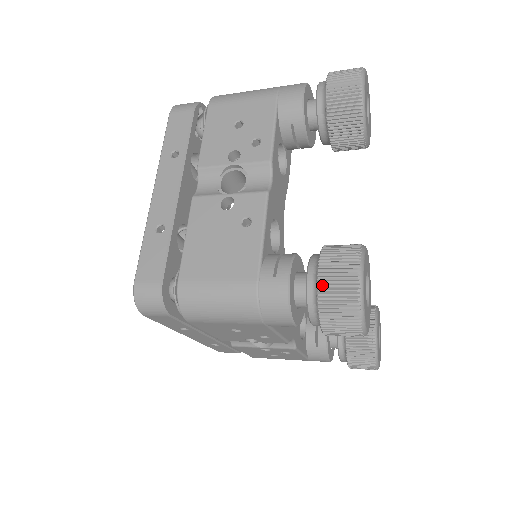
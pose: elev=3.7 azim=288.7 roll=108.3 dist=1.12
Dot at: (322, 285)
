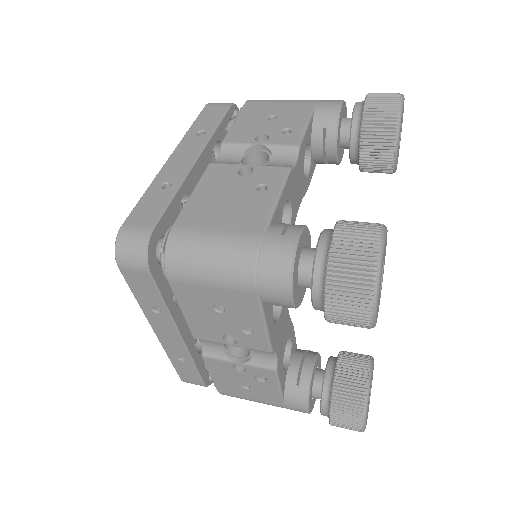
Dot at: (336, 244)
